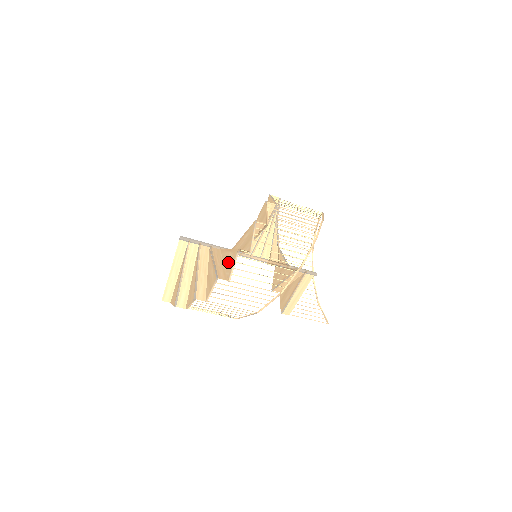
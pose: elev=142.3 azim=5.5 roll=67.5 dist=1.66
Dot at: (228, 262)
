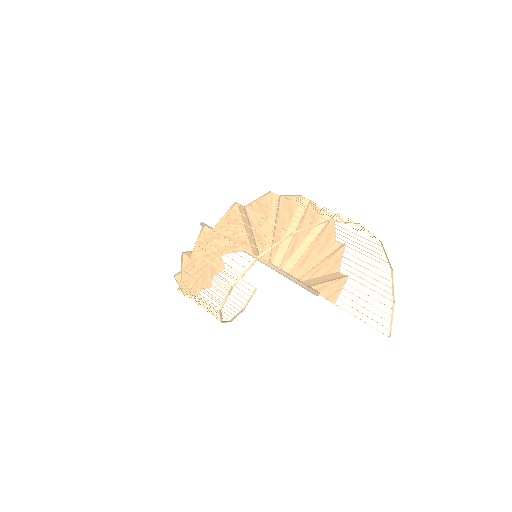
Dot at: occluded
